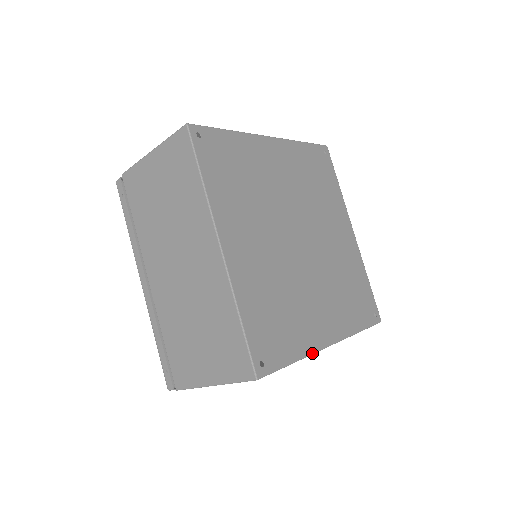
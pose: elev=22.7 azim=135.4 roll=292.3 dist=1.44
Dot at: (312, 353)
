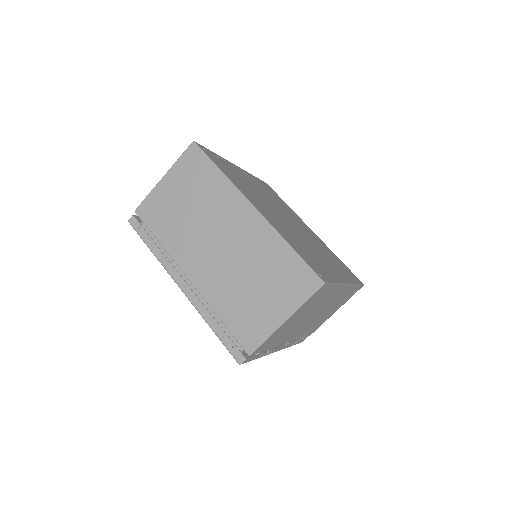
Dot at: (342, 283)
